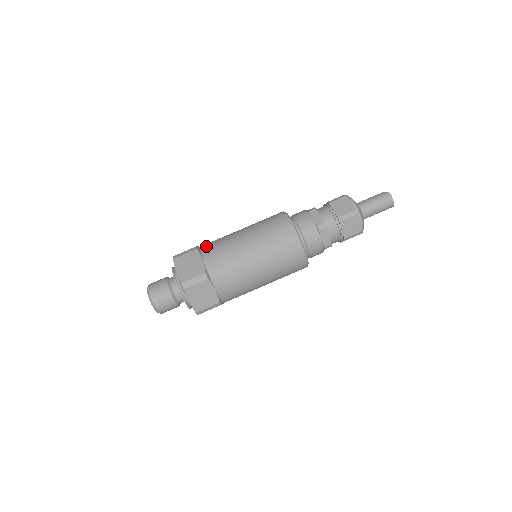
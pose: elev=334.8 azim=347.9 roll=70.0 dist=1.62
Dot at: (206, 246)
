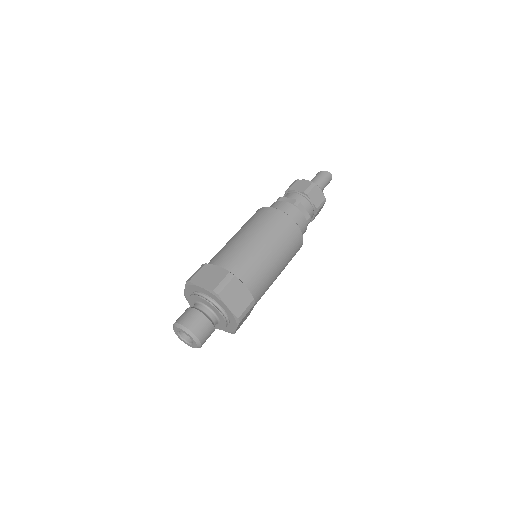
Dot at: (236, 268)
